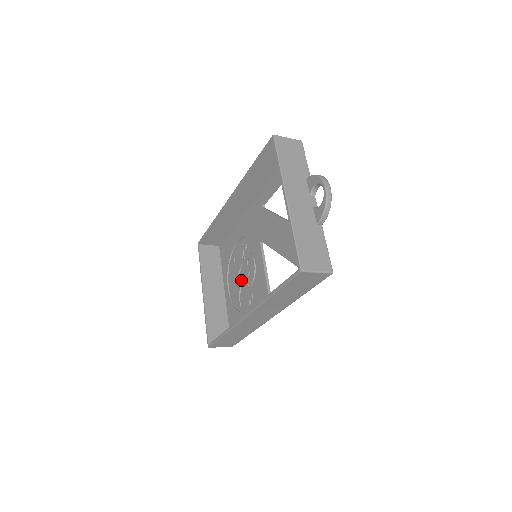
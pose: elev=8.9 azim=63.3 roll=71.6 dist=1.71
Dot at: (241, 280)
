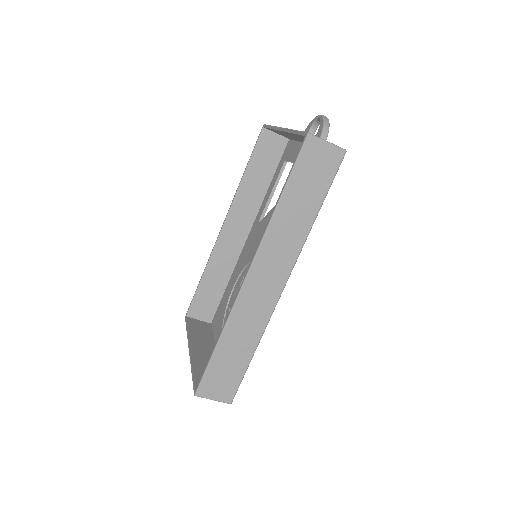
Dot at: occluded
